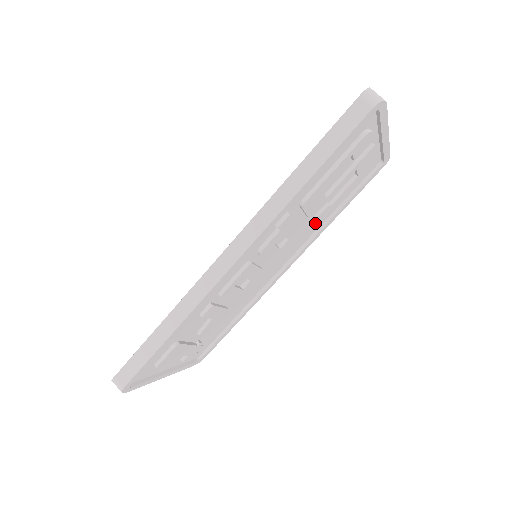
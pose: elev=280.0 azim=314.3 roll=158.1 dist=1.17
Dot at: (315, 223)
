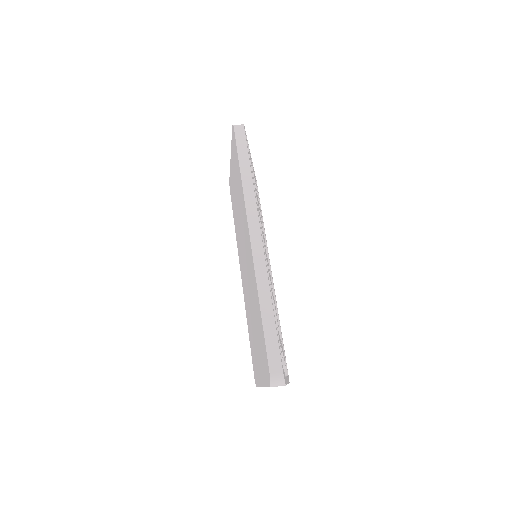
Dot at: (262, 223)
